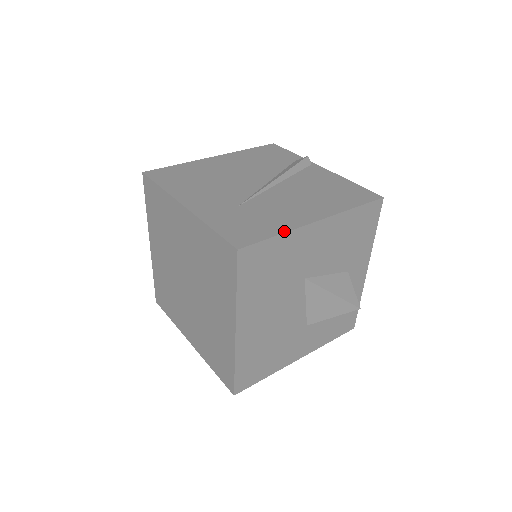
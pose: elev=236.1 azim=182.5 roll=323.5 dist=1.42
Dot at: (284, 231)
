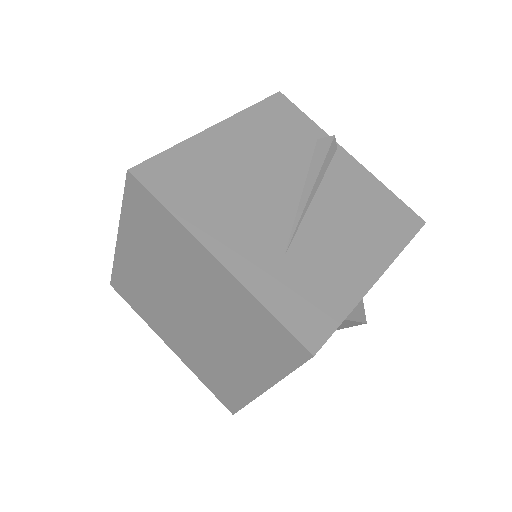
Dot at: (351, 308)
